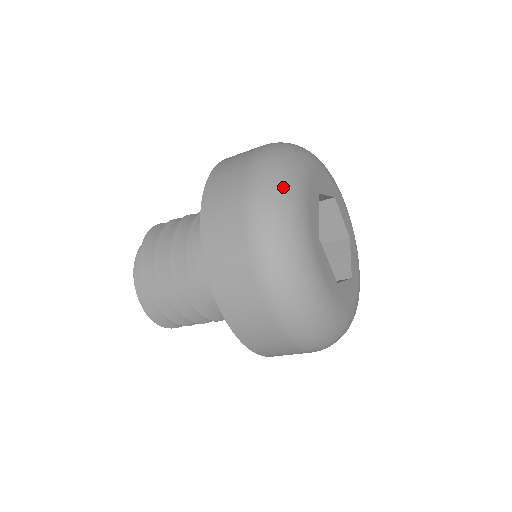
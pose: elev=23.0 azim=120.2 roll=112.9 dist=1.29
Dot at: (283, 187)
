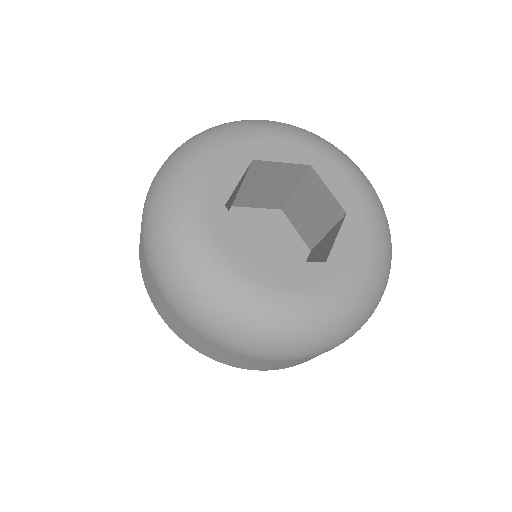
Dot at: (180, 157)
